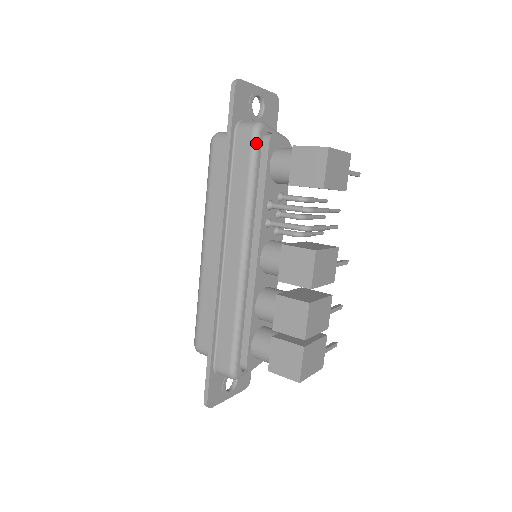
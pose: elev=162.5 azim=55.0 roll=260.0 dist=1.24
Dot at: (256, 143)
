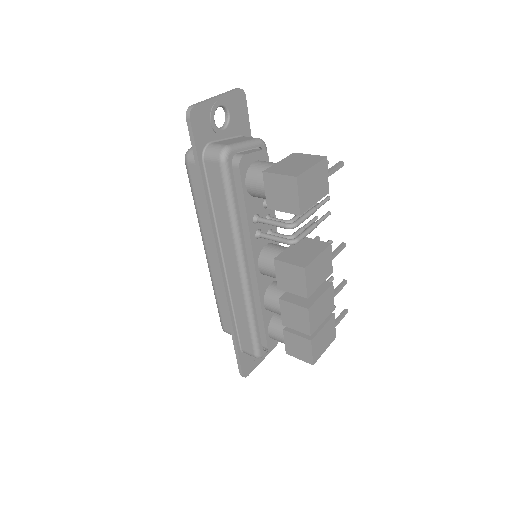
Dot at: (226, 172)
